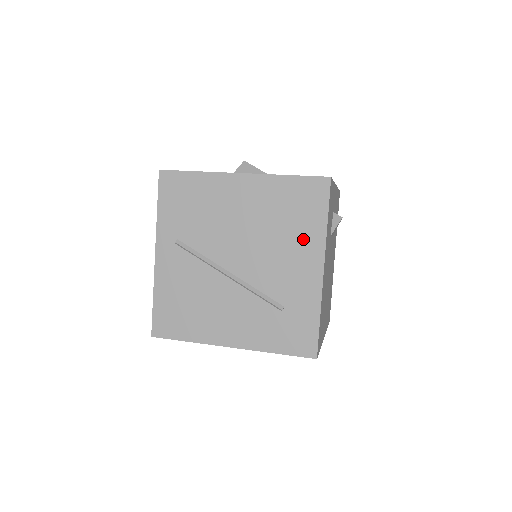
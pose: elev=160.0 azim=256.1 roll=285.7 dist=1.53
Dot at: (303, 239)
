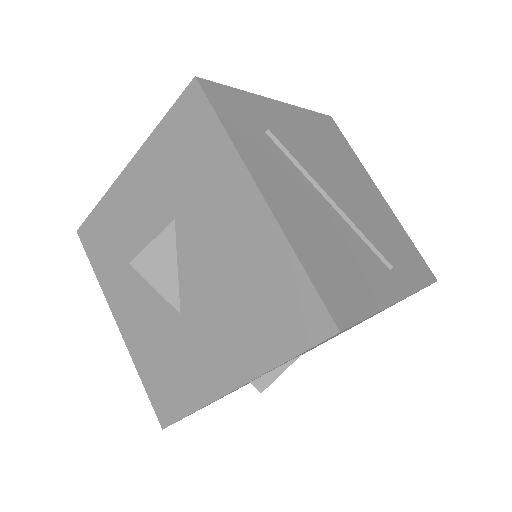
Dot at: occluded
